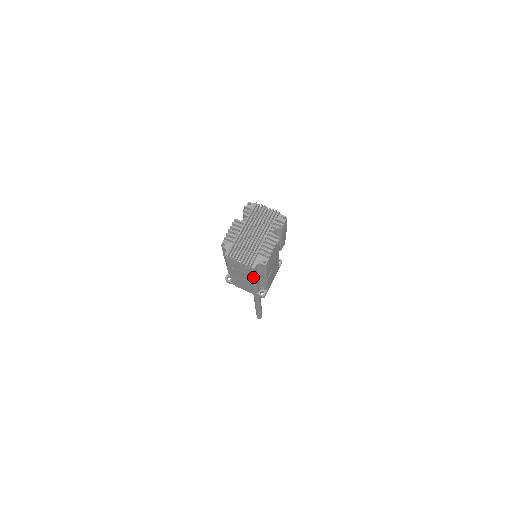
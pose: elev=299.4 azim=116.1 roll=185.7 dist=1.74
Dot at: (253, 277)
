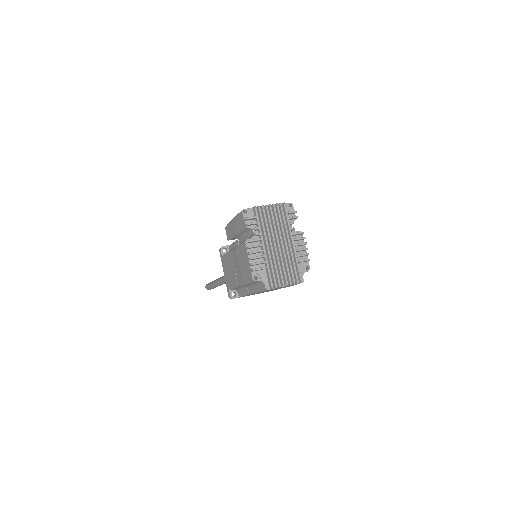
Dot at: occluded
